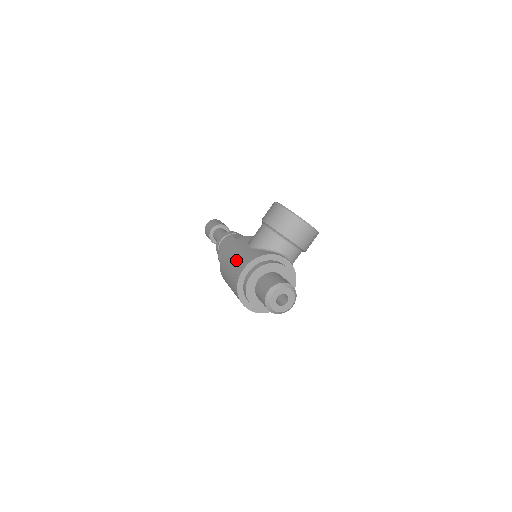
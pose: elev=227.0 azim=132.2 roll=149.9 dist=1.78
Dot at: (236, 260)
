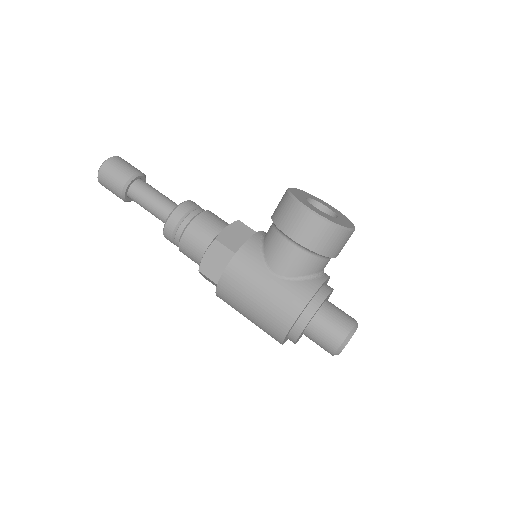
Dot at: (267, 302)
